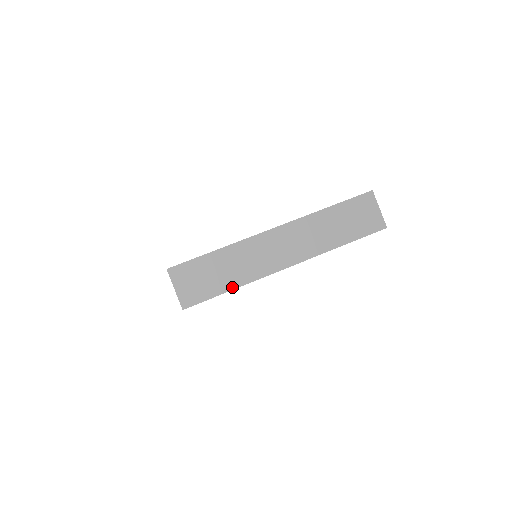
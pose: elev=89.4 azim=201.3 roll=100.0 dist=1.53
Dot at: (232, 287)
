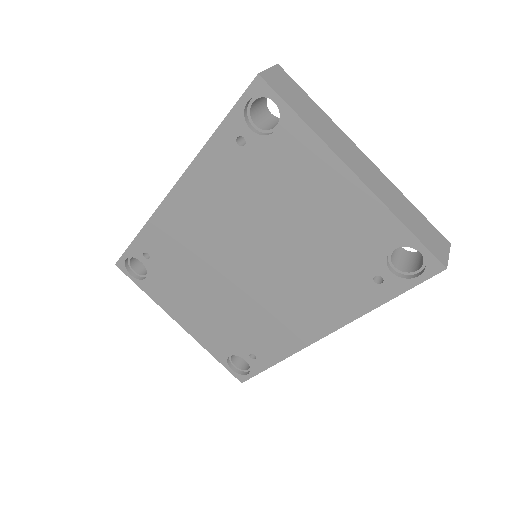
Dot at: (305, 120)
